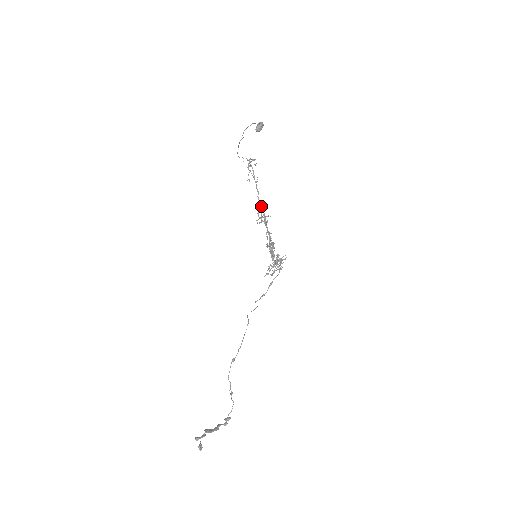
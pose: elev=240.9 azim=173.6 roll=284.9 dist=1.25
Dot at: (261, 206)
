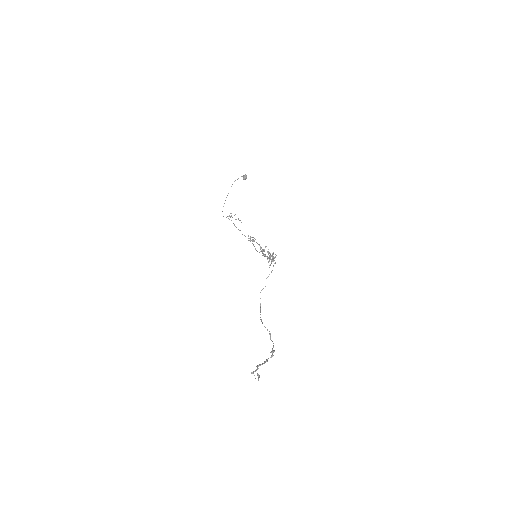
Dot at: occluded
